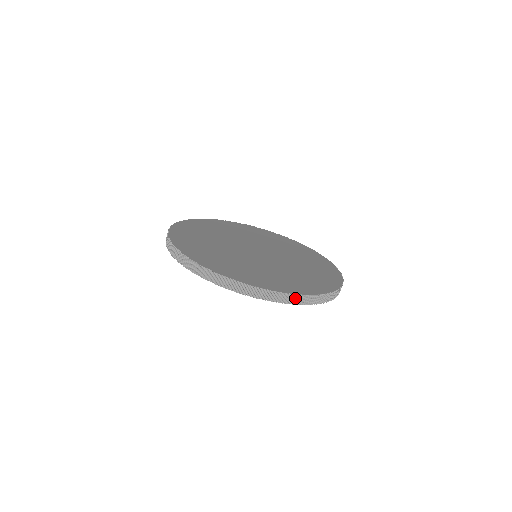
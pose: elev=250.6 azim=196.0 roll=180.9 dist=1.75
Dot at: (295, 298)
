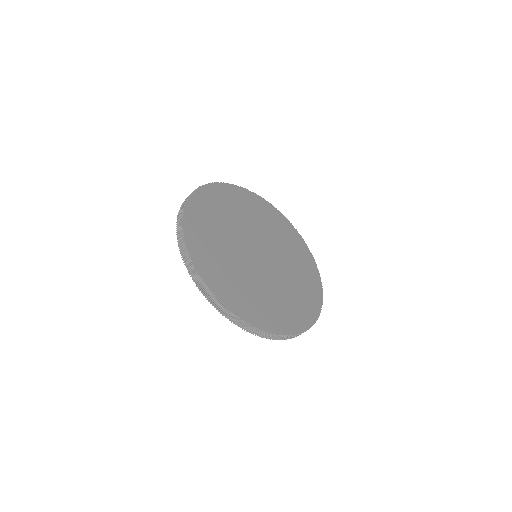
Dot at: occluded
